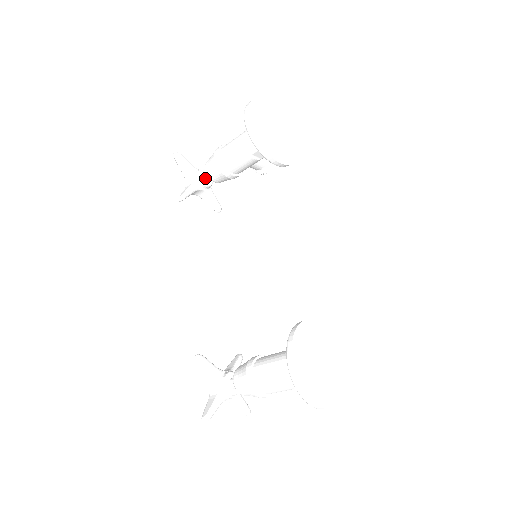
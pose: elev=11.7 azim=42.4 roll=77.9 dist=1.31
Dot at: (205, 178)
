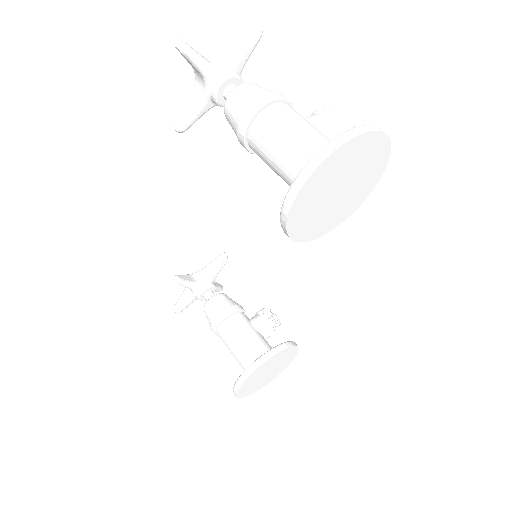
Dot at: occluded
